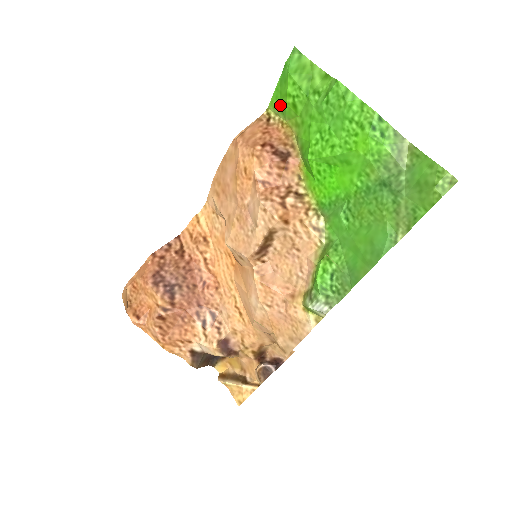
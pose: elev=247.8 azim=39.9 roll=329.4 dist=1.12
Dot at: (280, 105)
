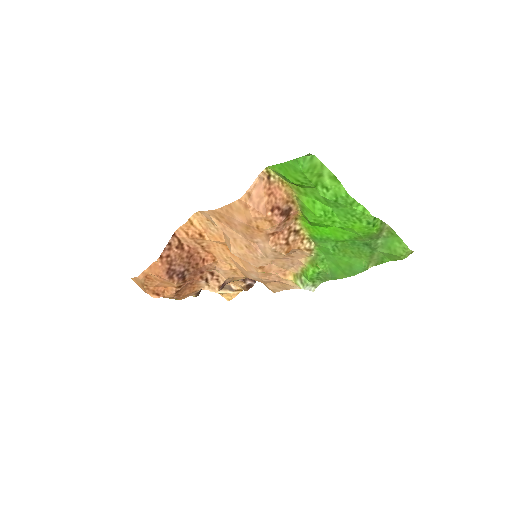
Dot at: (284, 176)
